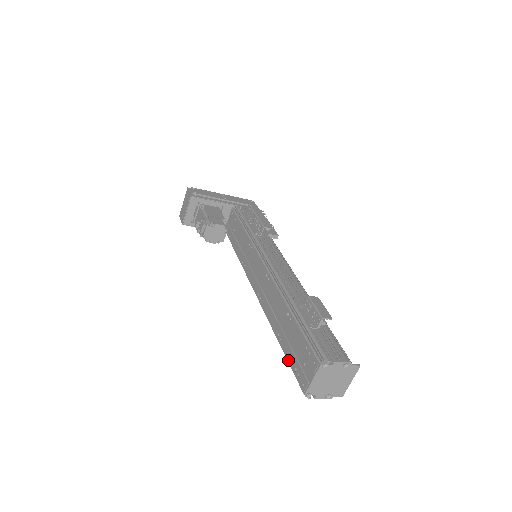
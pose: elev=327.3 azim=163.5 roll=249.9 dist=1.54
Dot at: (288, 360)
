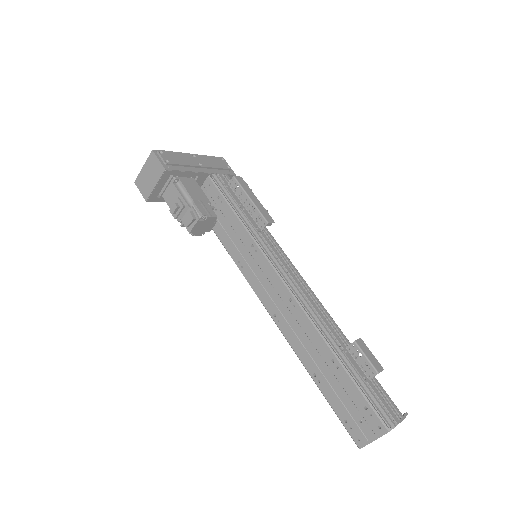
Dot at: (333, 407)
